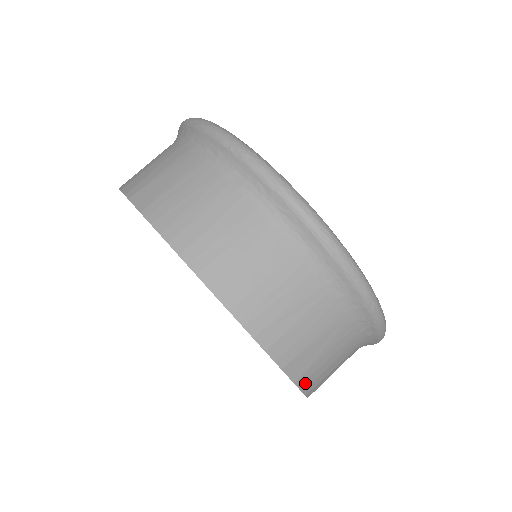
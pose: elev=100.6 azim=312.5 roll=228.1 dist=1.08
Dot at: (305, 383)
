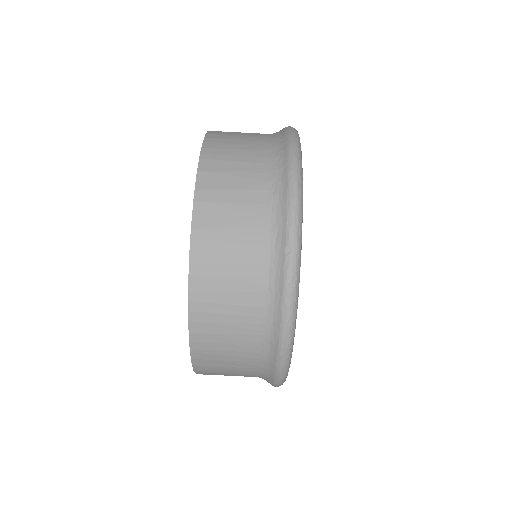
Dot at: occluded
